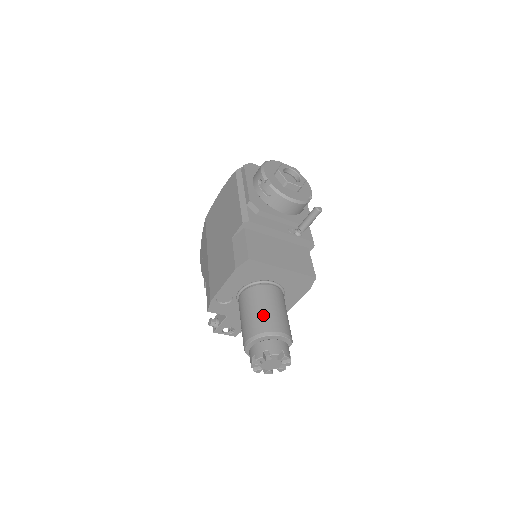
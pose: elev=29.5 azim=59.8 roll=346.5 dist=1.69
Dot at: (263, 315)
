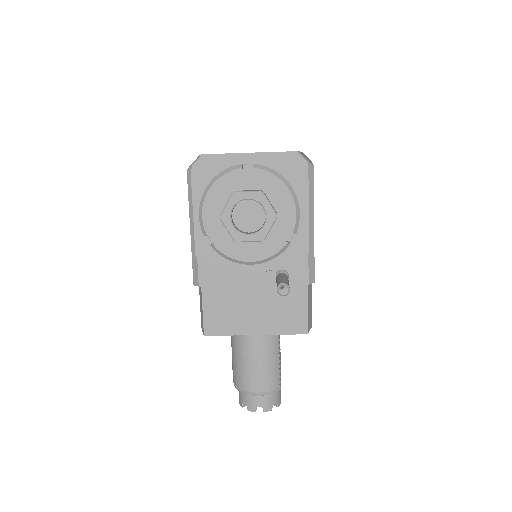
Dot at: (241, 370)
